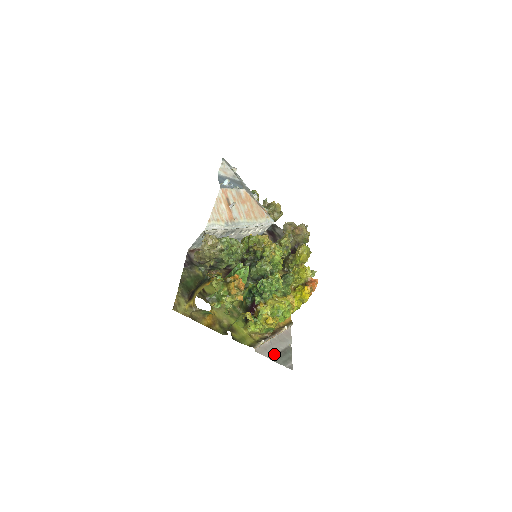
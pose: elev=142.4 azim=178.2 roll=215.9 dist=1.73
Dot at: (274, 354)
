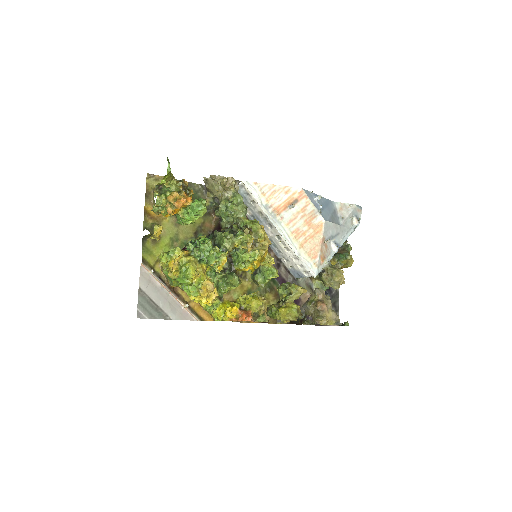
Dot at: (148, 293)
